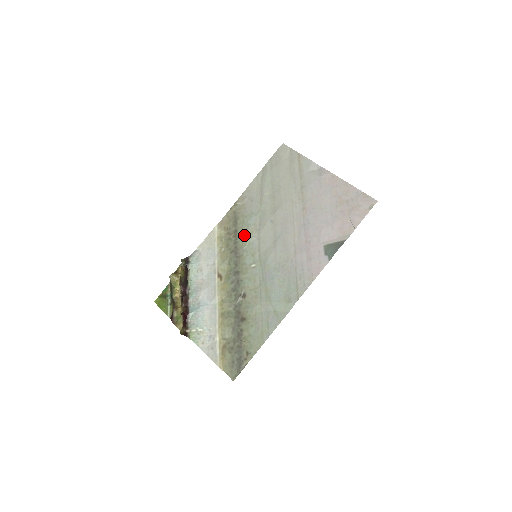
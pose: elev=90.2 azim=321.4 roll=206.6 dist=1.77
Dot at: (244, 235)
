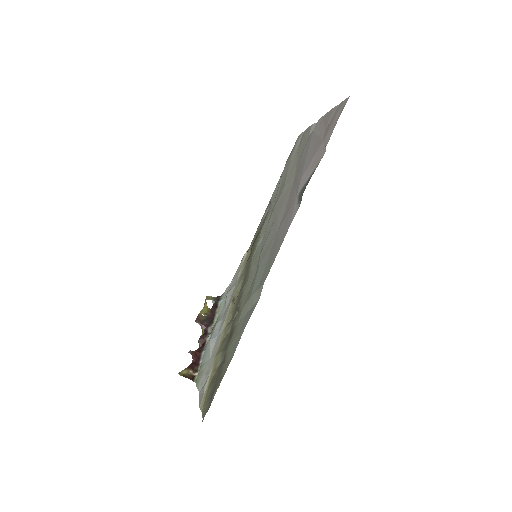
Dot at: (256, 243)
